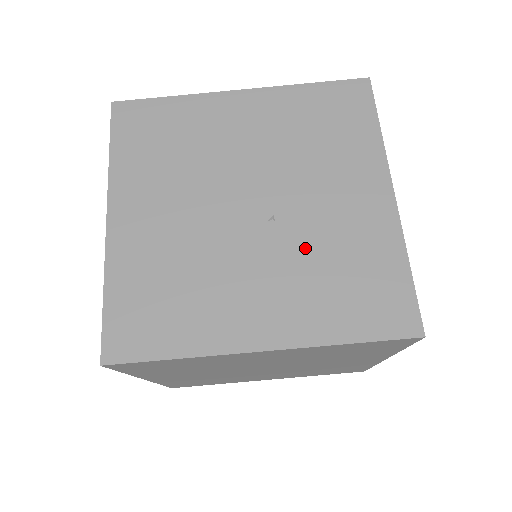
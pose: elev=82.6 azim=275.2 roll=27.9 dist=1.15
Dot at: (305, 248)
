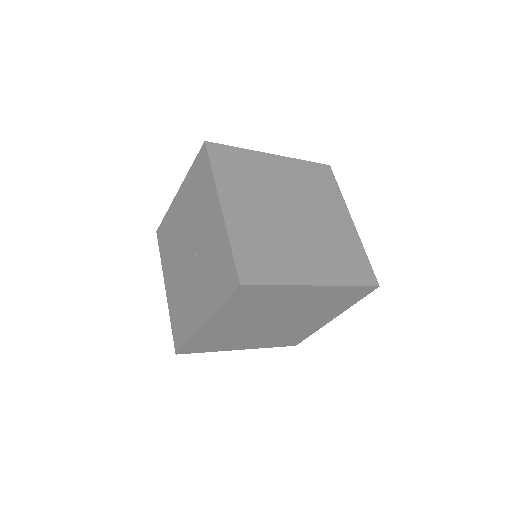
Dot at: (204, 262)
